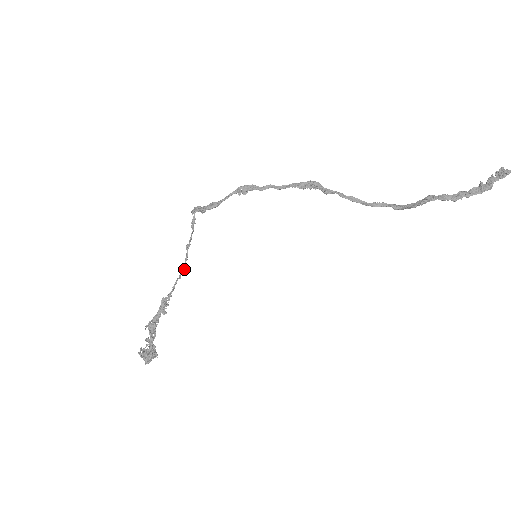
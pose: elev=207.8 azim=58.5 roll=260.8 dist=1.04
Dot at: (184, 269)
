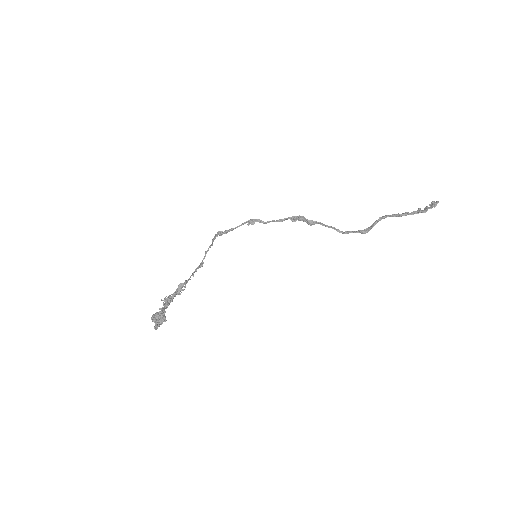
Dot at: (201, 263)
